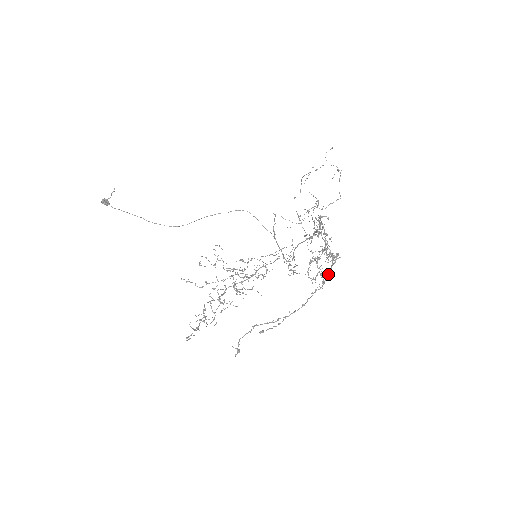
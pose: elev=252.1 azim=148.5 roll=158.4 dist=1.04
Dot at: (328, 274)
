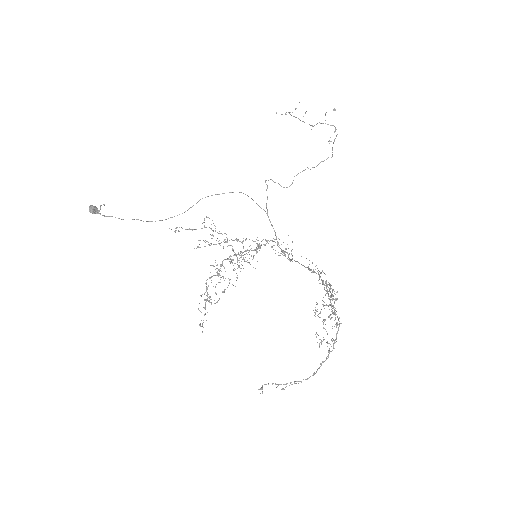
Dot at: (333, 347)
